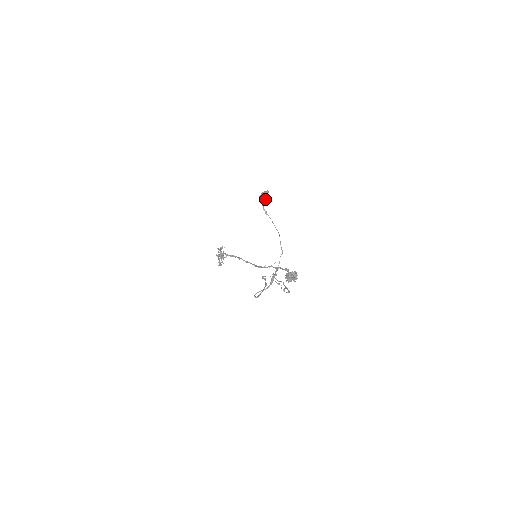
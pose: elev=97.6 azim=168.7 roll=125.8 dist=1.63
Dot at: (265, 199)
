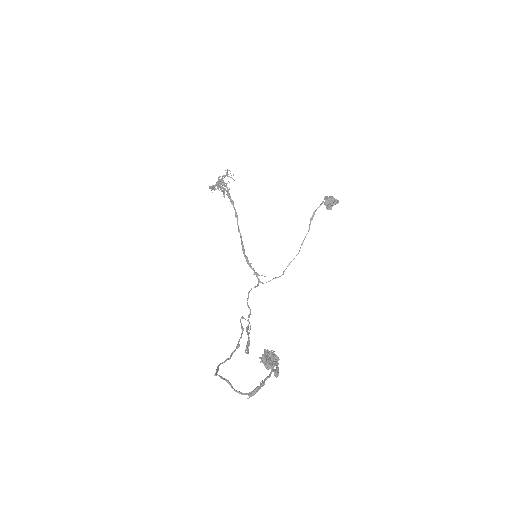
Dot at: (327, 207)
